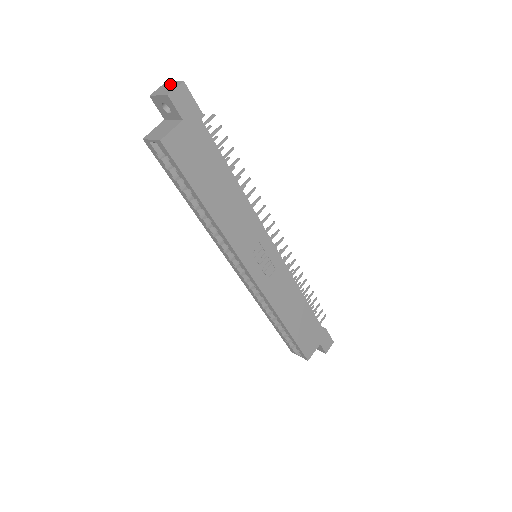
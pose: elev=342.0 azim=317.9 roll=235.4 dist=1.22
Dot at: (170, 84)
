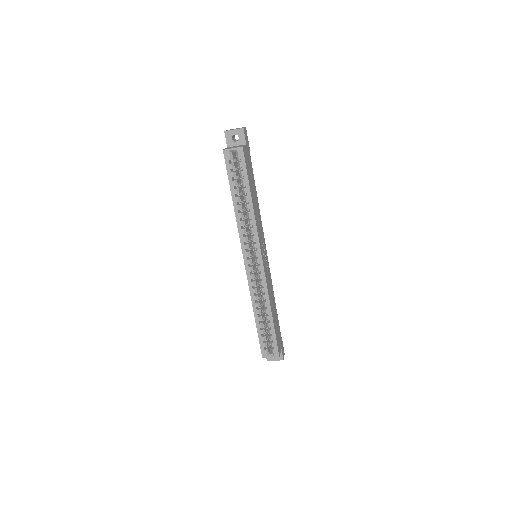
Dot at: occluded
